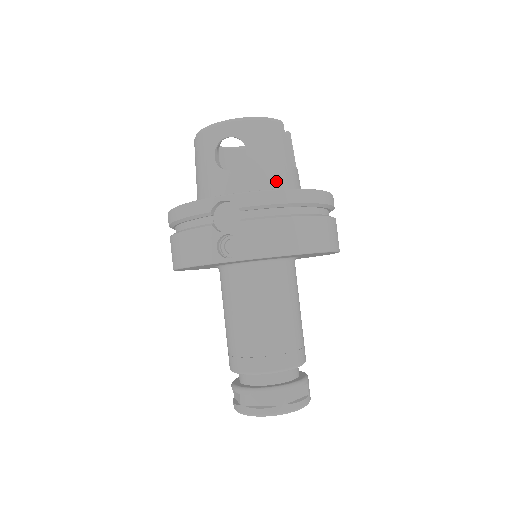
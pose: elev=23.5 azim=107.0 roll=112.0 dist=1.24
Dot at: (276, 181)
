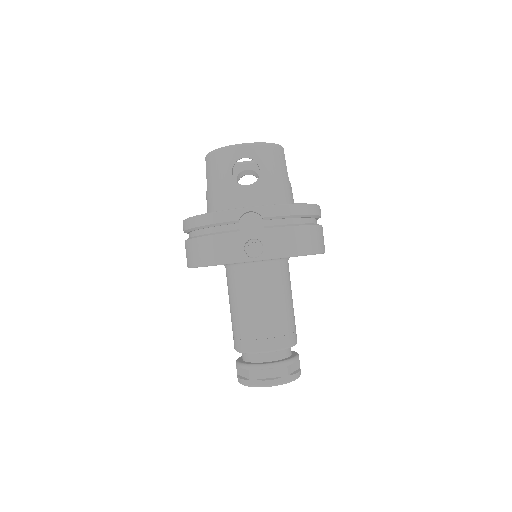
Dot at: (282, 196)
